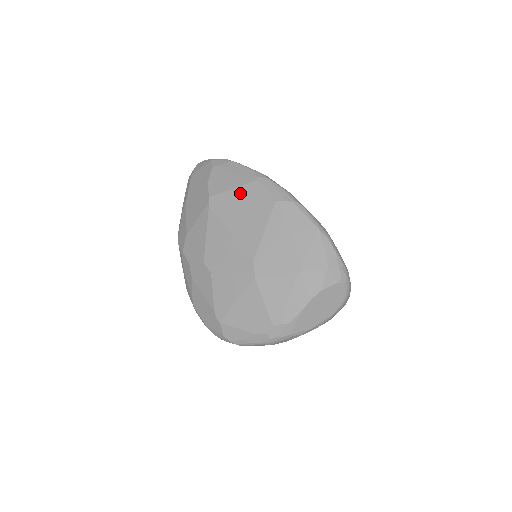
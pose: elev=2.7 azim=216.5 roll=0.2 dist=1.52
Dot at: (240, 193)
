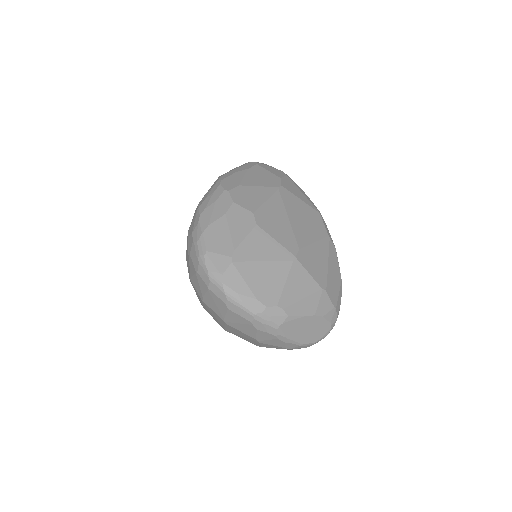
Dot at: (305, 207)
